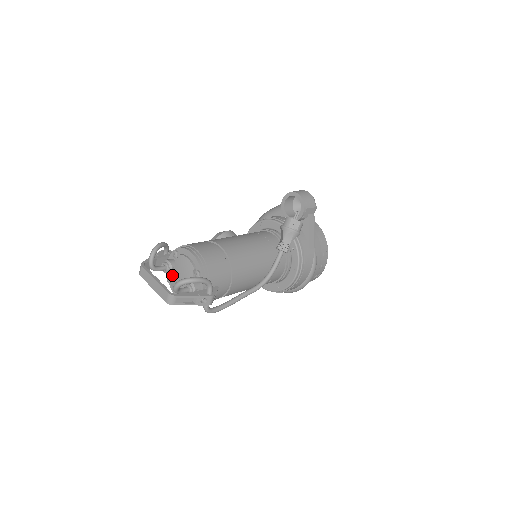
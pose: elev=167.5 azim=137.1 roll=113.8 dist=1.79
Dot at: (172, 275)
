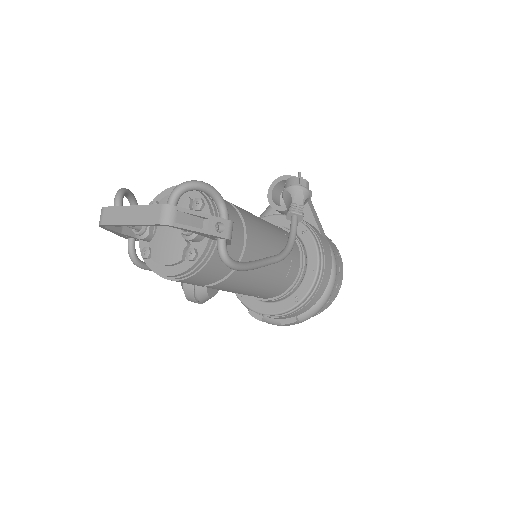
Dot at: (151, 238)
